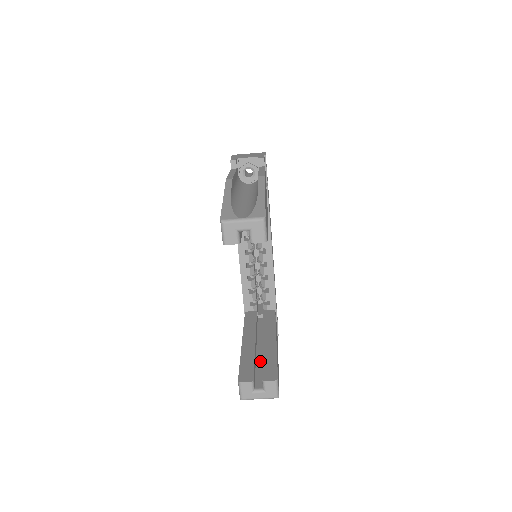
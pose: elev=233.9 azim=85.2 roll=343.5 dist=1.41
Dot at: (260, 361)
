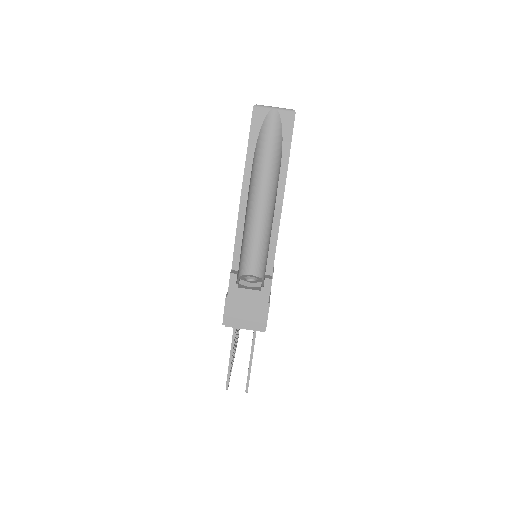
Dot at: occluded
